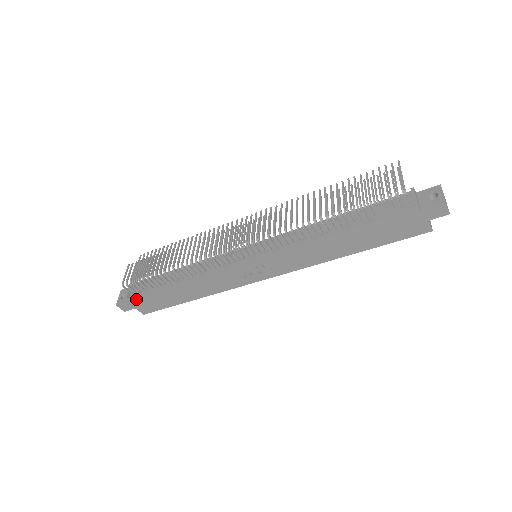
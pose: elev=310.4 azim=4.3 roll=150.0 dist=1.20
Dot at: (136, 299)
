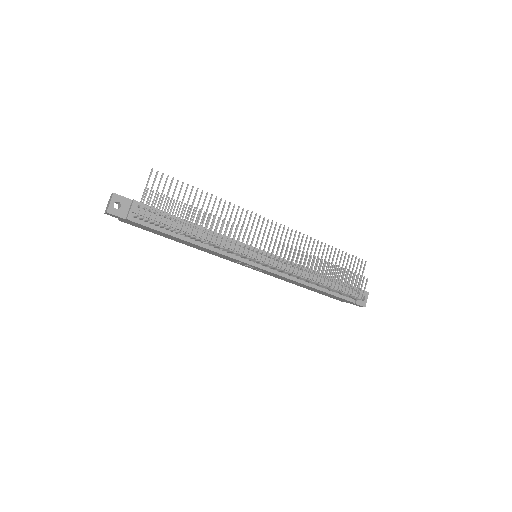
Dot at: (135, 223)
